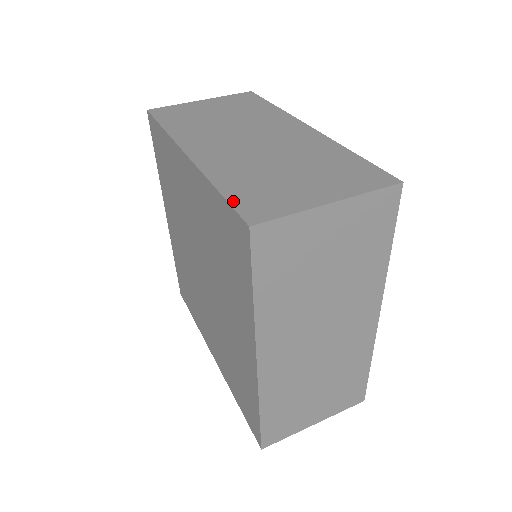
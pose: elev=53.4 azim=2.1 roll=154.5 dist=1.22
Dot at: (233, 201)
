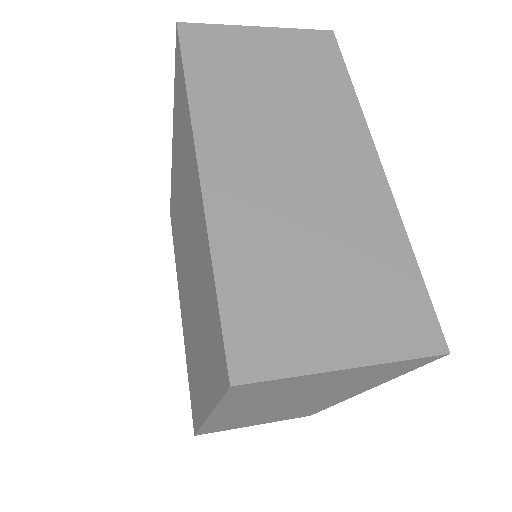
Dot at: (227, 317)
